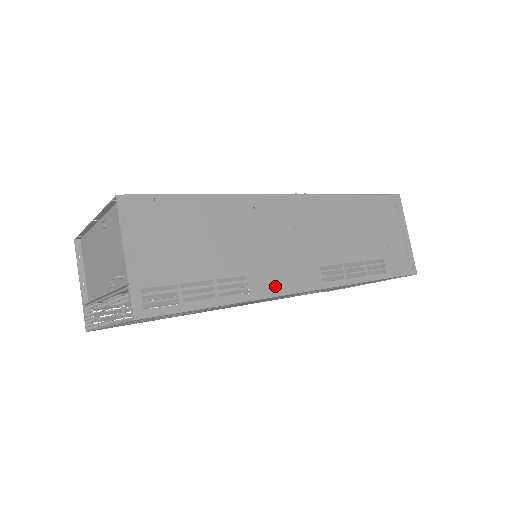
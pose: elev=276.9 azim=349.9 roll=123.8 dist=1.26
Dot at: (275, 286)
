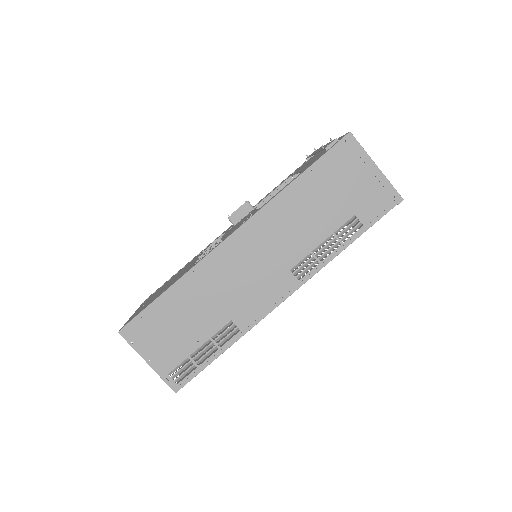
Dot at: (258, 312)
